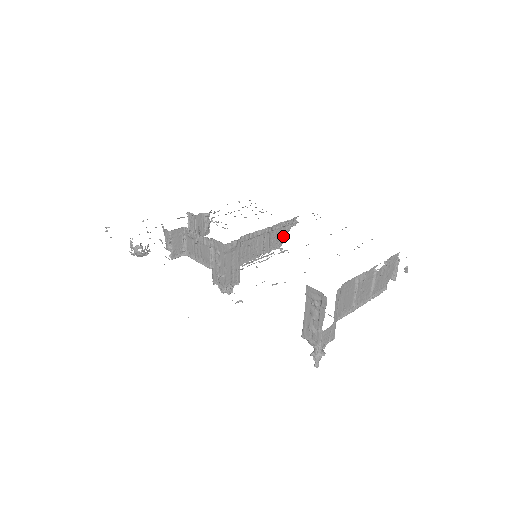
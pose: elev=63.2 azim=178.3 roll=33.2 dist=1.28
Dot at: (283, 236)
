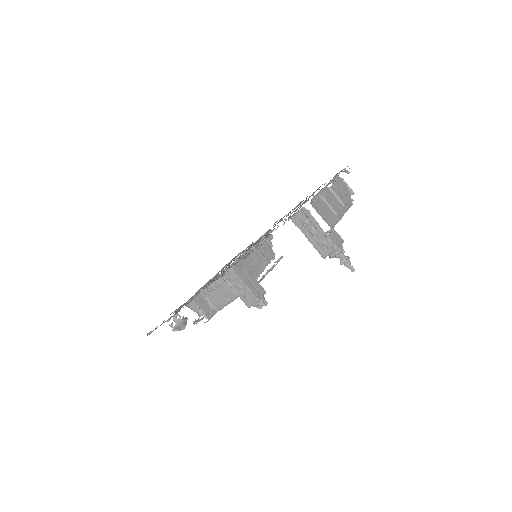
Dot at: (270, 249)
